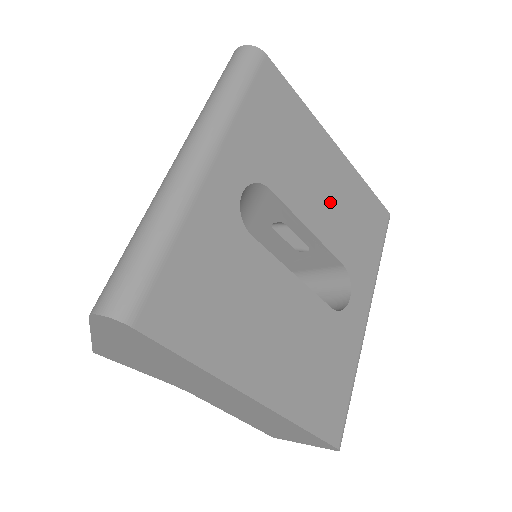
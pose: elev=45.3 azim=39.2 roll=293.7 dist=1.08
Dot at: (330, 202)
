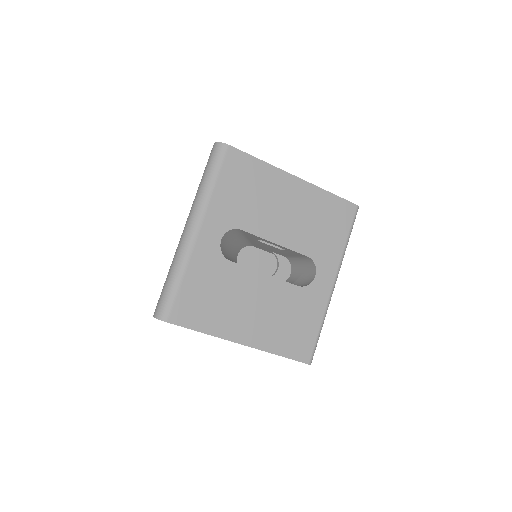
Dot at: (293, 219)
